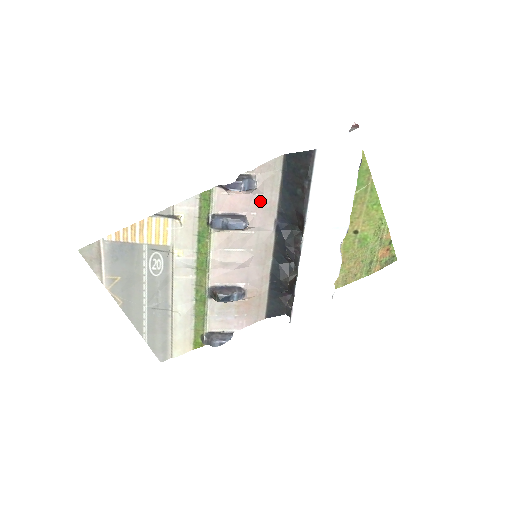
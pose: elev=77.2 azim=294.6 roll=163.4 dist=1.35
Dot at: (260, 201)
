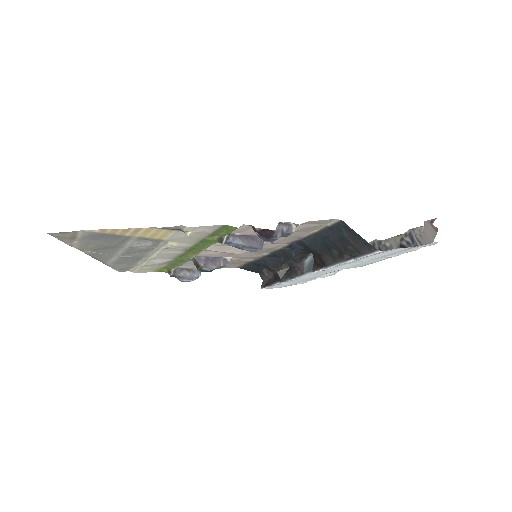
Dot at: occluded
